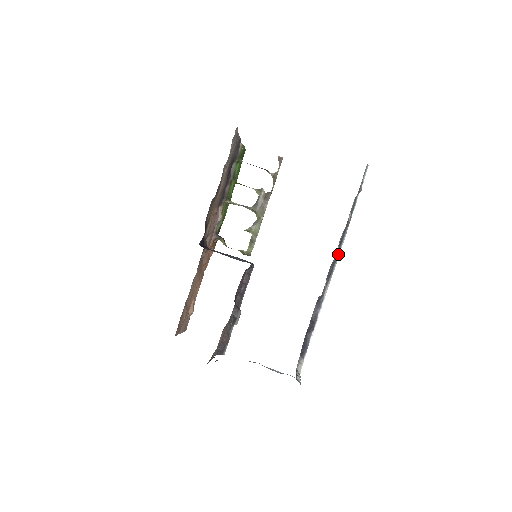
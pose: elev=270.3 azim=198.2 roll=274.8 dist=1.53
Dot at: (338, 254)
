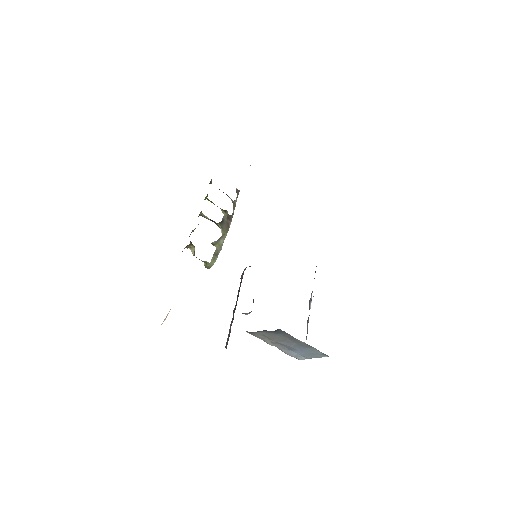
Dot at: occluded
